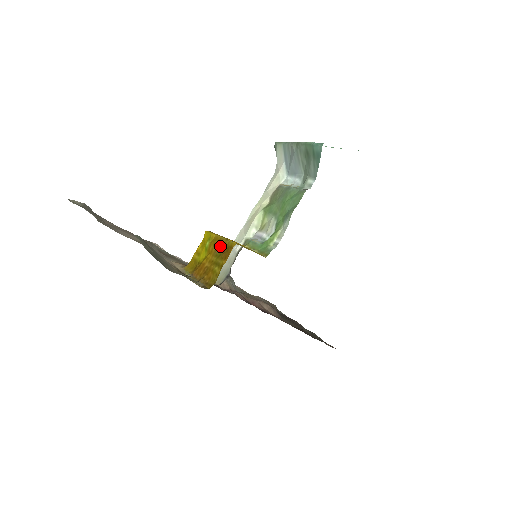
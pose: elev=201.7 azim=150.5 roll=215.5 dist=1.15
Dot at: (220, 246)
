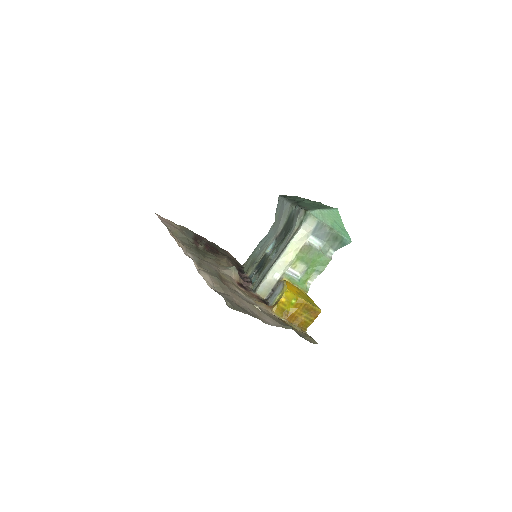
Dot at: (308, 308)
